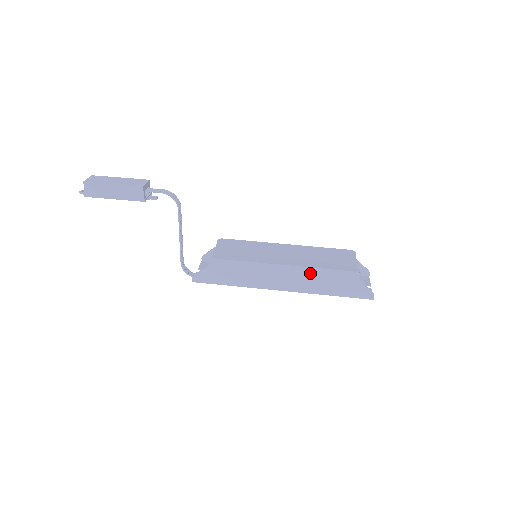
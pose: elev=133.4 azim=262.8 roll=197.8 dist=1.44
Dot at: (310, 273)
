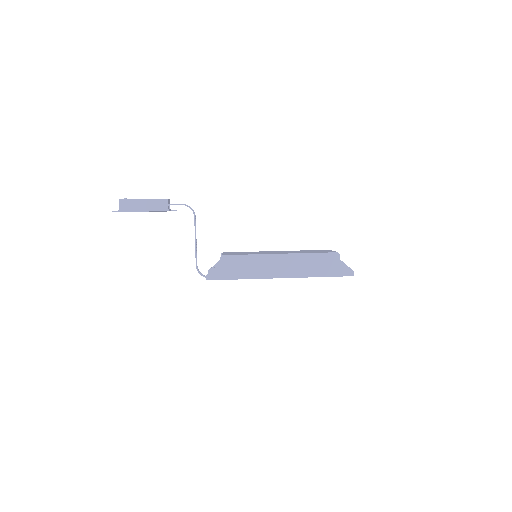
Dot at: (302, 258)
